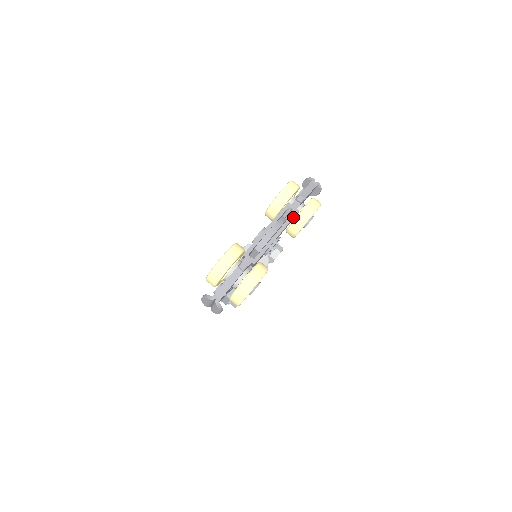
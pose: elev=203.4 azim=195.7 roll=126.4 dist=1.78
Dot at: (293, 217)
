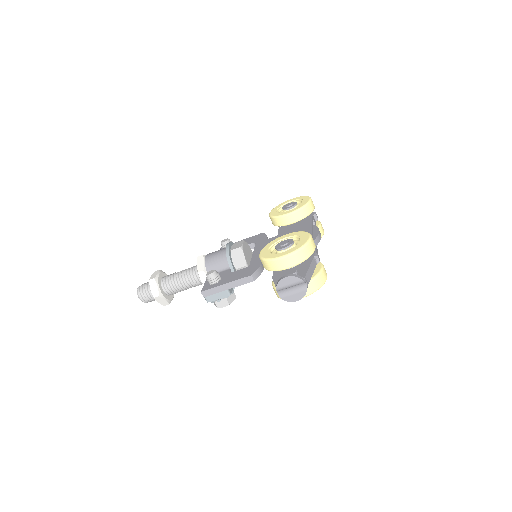
Dot at: occluded
